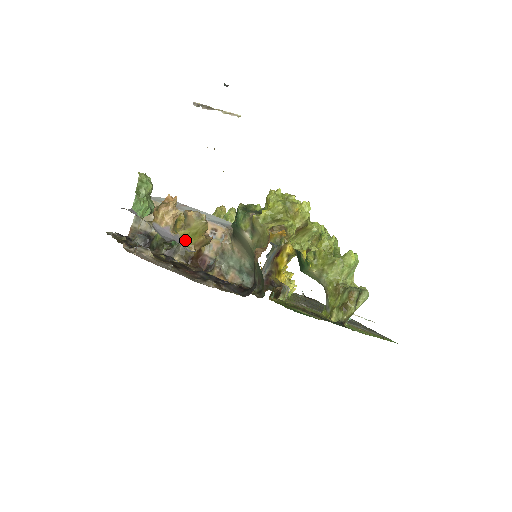
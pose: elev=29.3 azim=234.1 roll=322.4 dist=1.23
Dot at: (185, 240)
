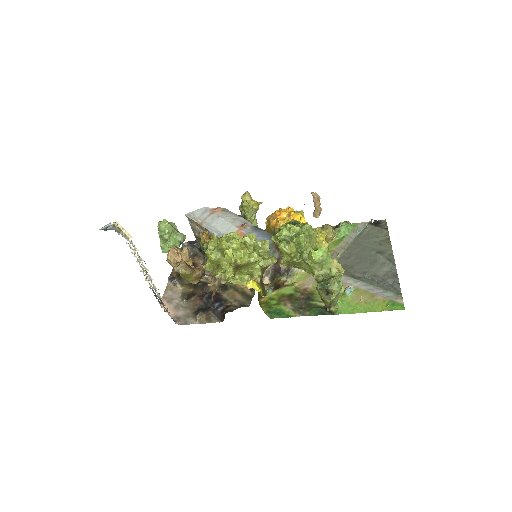
Dot at: (186, 279)
